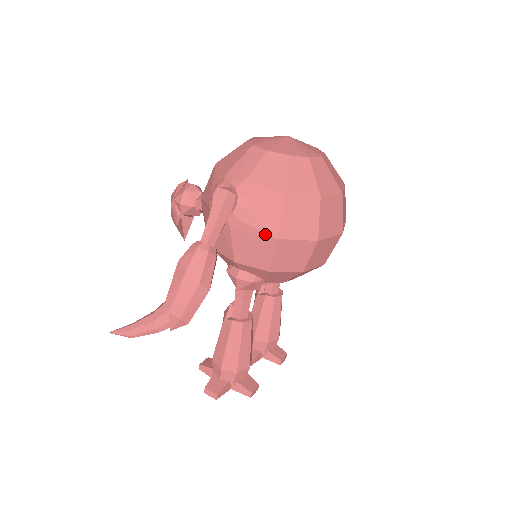
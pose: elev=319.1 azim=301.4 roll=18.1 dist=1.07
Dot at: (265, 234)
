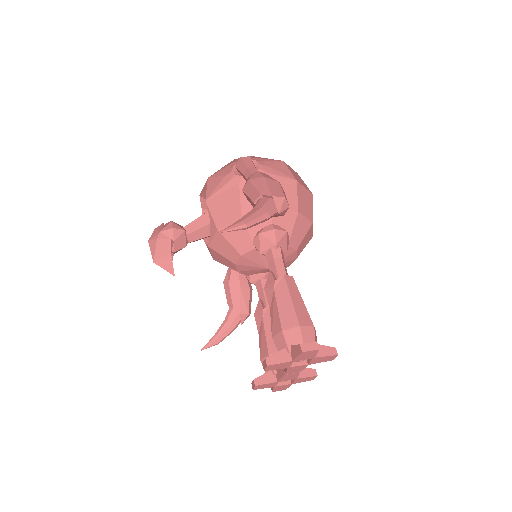
Dot at: (287, 179)
